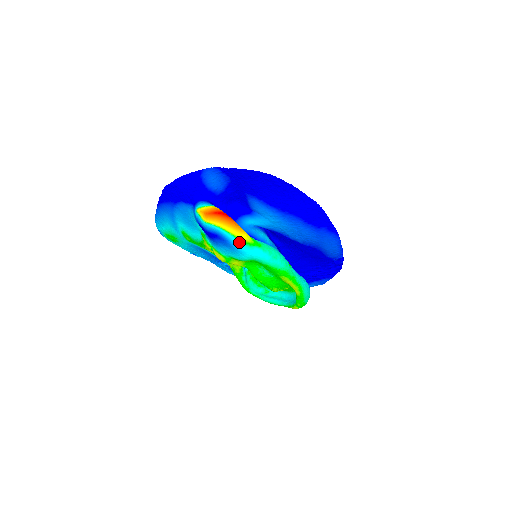
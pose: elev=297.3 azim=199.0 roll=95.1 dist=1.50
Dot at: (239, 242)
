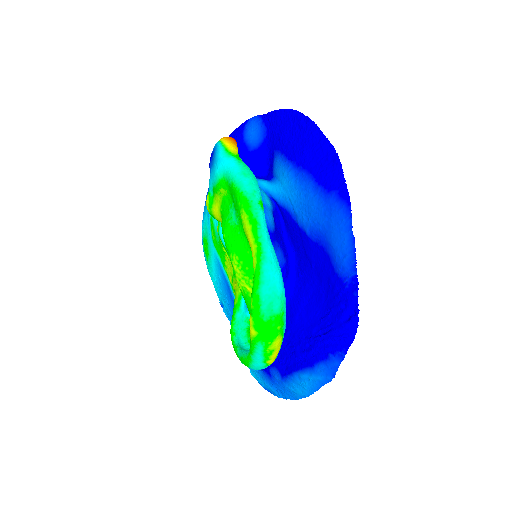
Dot at: (222, 149)
